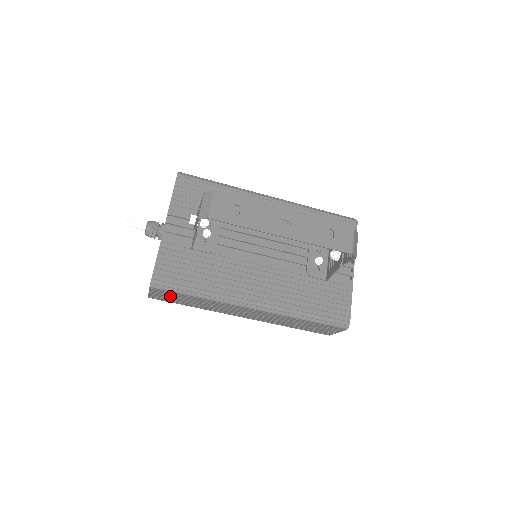
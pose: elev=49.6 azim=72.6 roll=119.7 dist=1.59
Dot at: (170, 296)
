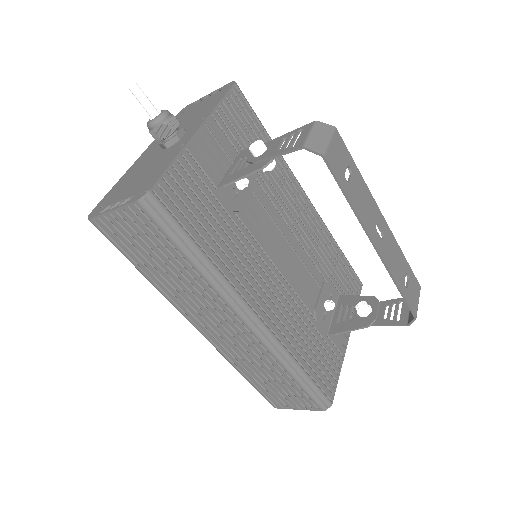
Dot at: (142, 237)
